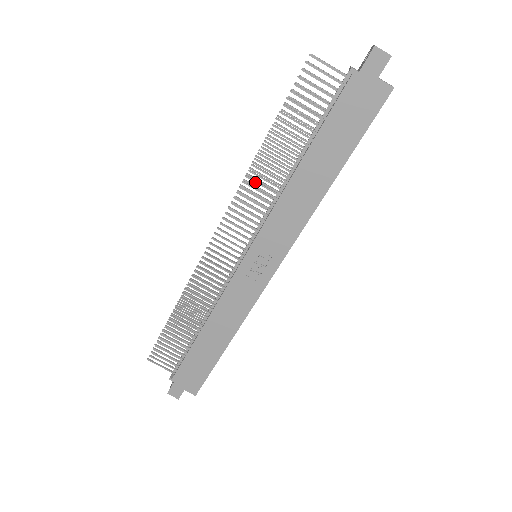
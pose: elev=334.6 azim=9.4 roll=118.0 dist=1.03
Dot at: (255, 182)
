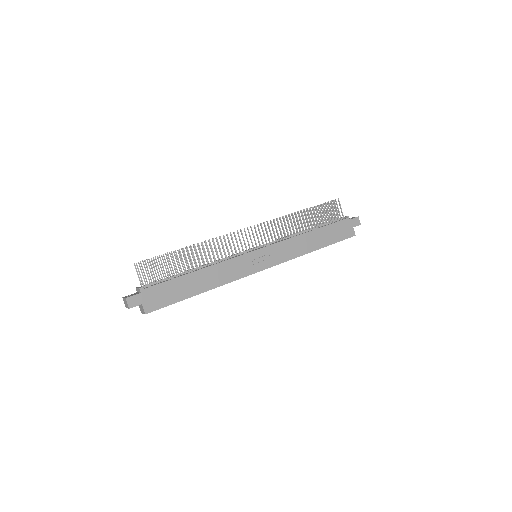
Dot at: occluded
